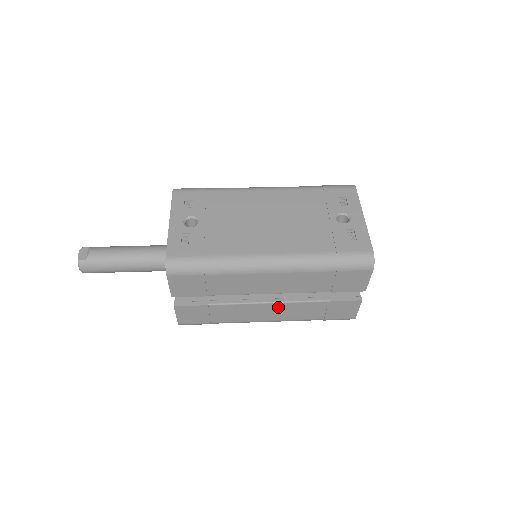
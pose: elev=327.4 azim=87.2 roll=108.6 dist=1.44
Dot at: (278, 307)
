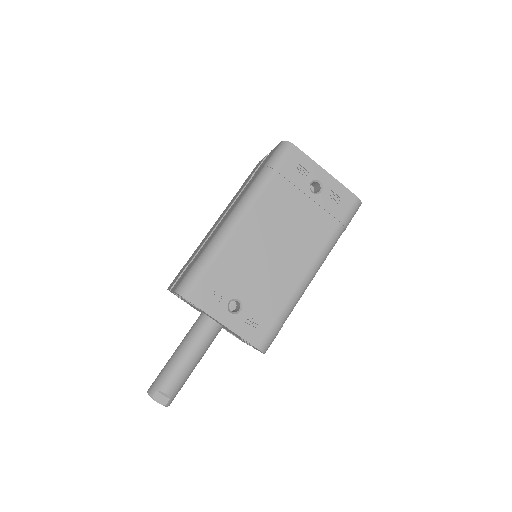
Dot at: occluded
